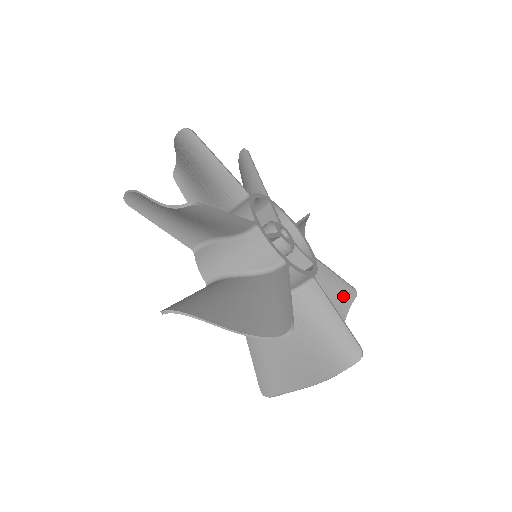
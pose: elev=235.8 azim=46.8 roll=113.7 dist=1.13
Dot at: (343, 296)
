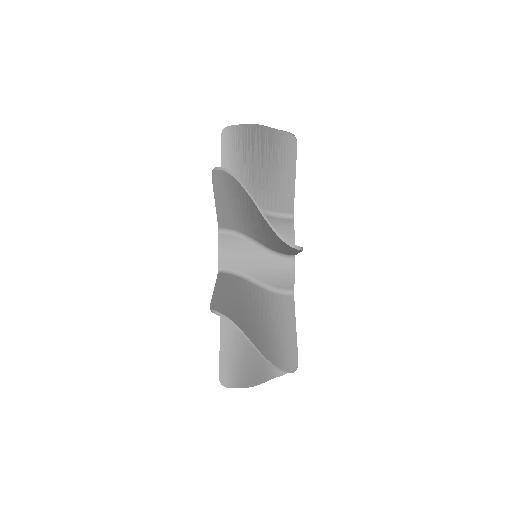
Dot at: occluded
